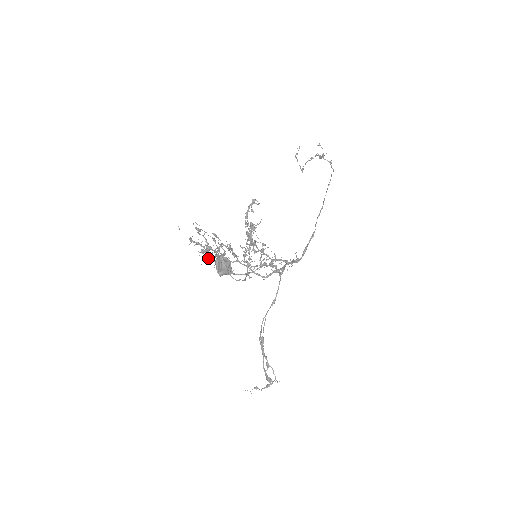
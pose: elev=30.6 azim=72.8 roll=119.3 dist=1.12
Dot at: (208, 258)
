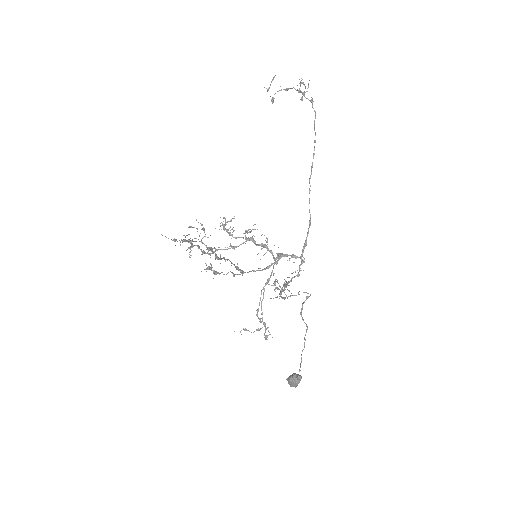
Dot at: occluded
